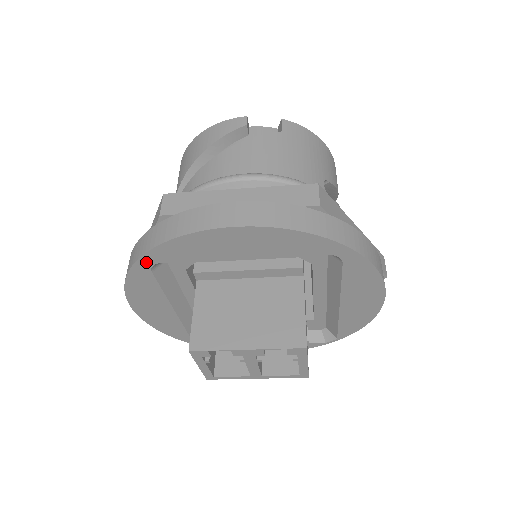
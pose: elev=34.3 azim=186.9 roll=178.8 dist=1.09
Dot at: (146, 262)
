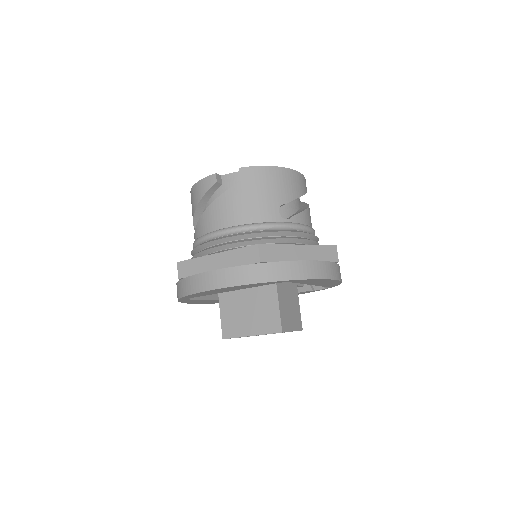
Dot at: (183, 299)
